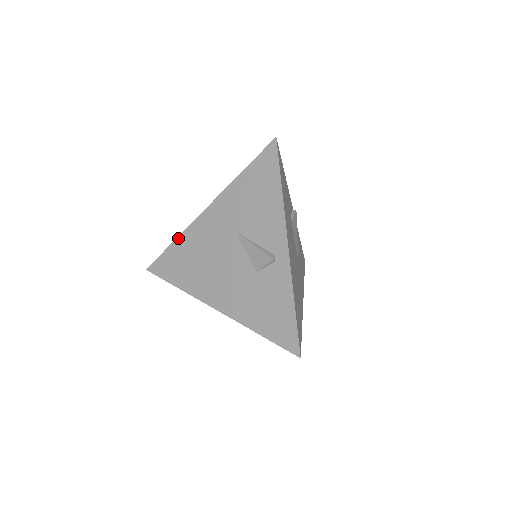
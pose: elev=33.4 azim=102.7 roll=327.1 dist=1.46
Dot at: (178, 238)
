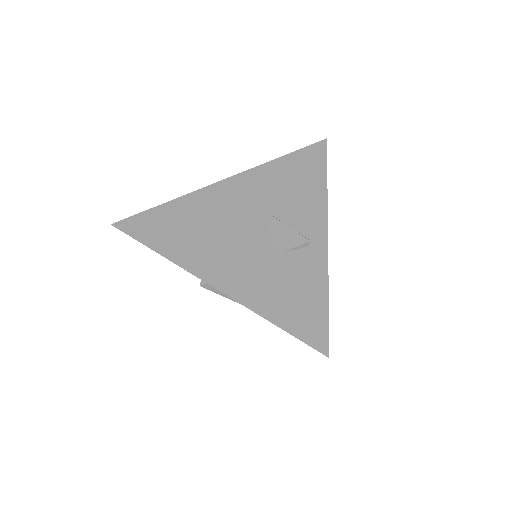
Dot at: (175, 200)
